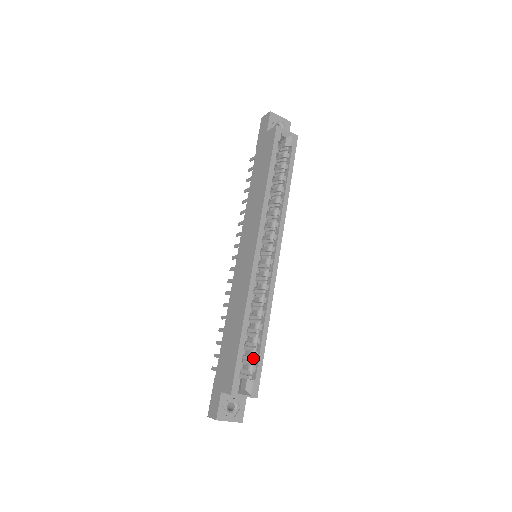
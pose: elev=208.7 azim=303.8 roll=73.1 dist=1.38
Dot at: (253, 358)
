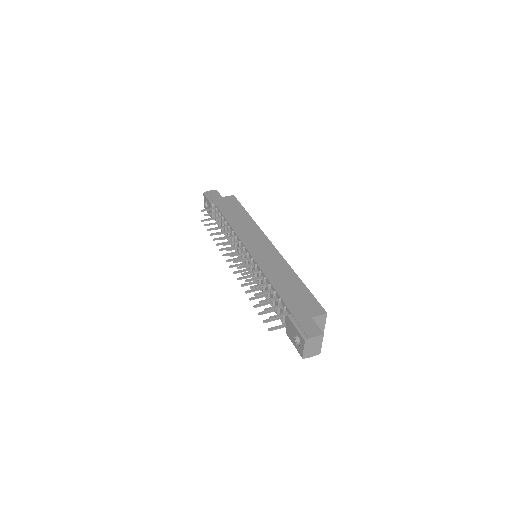
Dot at: occluded
